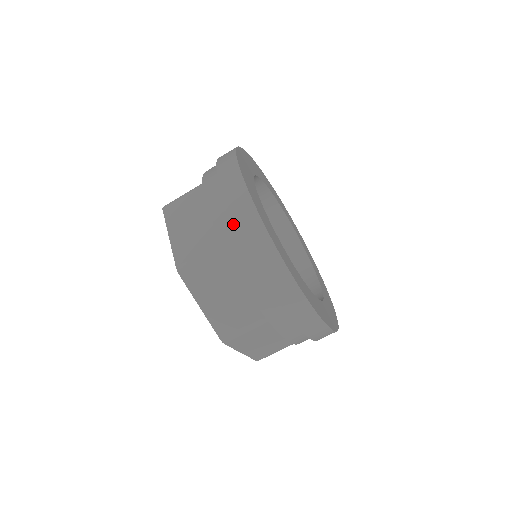
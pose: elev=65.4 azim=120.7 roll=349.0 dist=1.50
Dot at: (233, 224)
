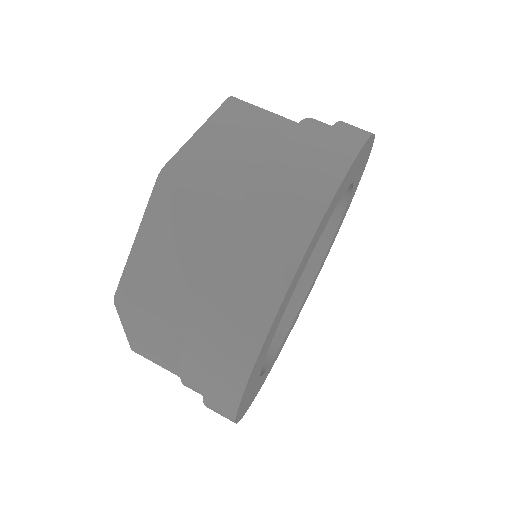
Dot at: occluded
